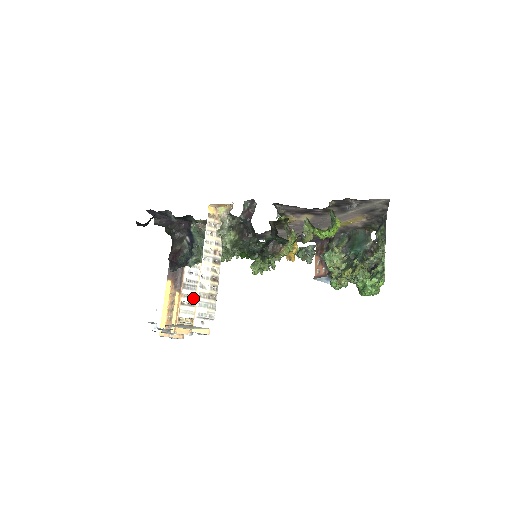
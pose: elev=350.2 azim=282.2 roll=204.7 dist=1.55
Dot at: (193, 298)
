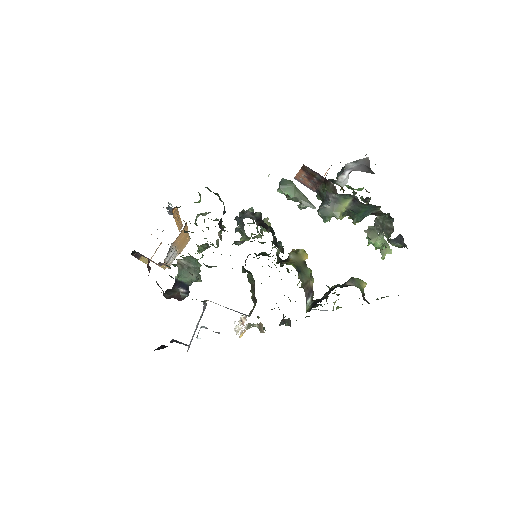
Dot at: (175, 253)
